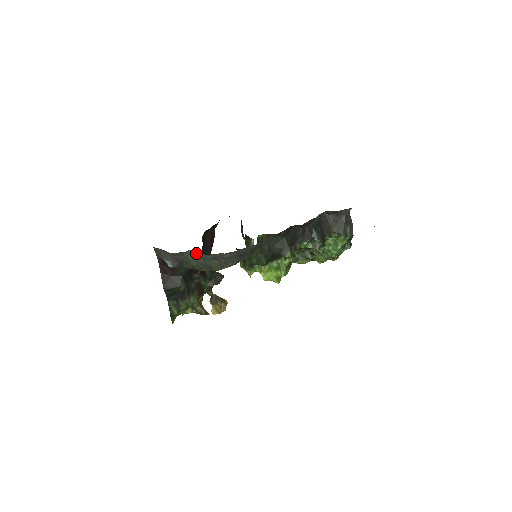
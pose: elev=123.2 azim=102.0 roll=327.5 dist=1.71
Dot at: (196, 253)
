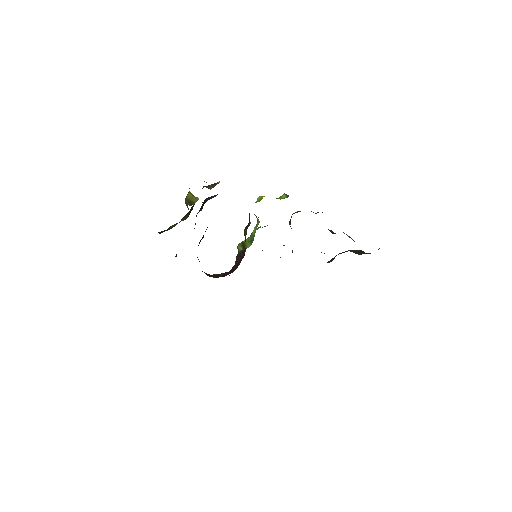
Dot at: occluded
